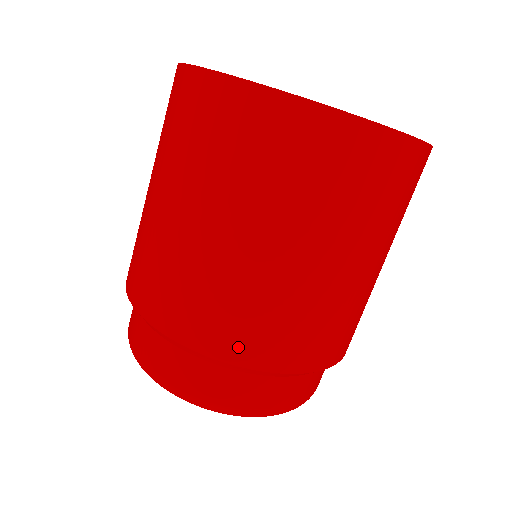
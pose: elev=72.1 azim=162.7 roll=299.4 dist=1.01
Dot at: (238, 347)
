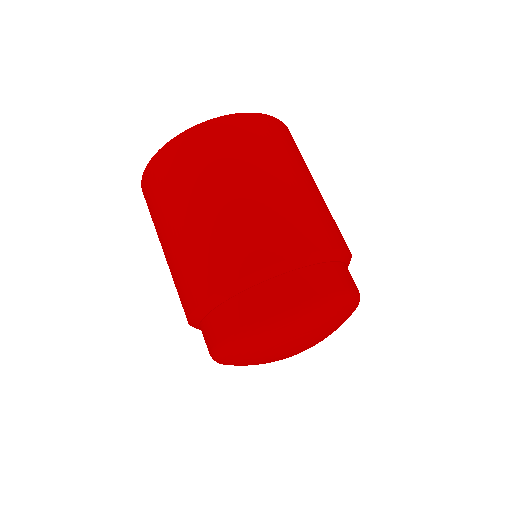
Dot at: (260, 254)
